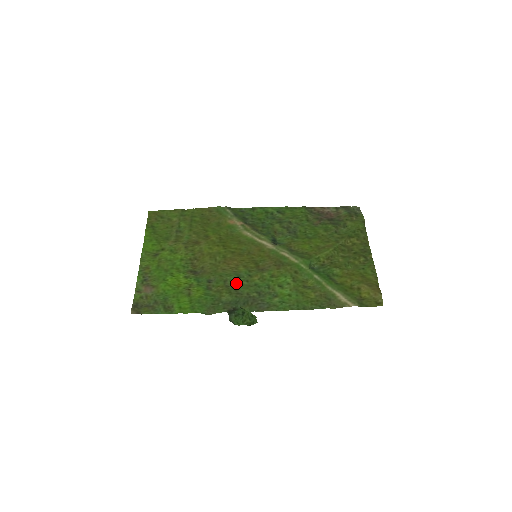
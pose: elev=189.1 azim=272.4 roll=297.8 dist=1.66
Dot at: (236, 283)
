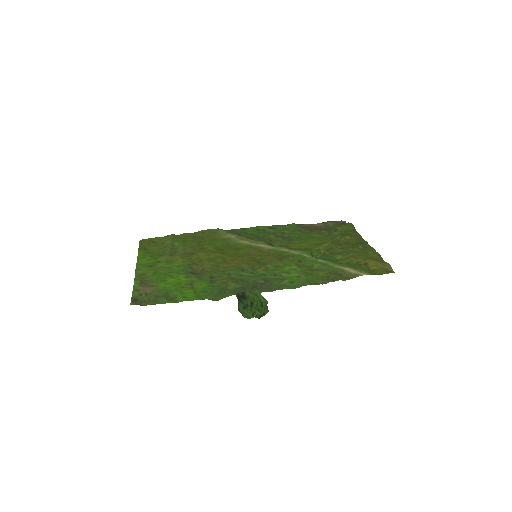
Dot at: (240, 275)
